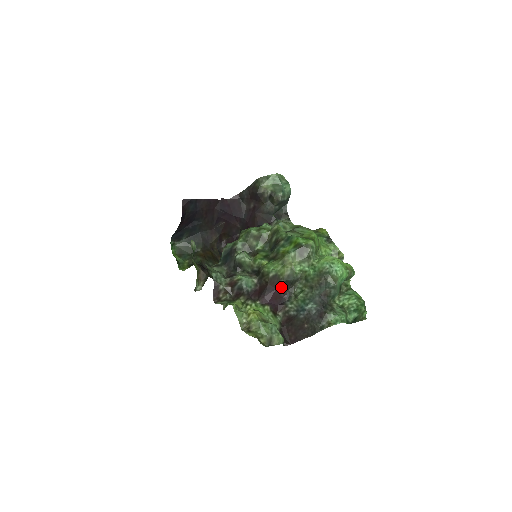
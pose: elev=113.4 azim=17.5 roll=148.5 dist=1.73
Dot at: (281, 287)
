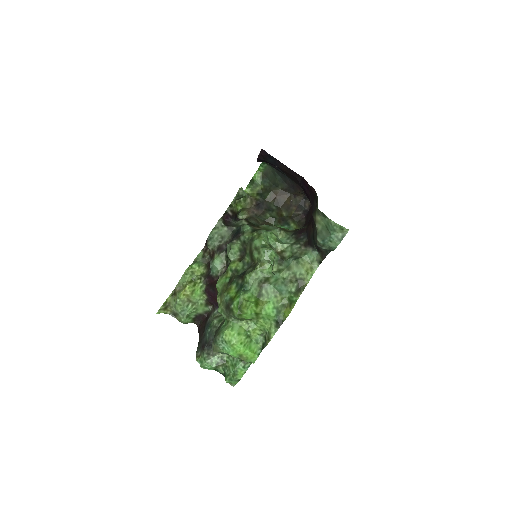
Dot at: occluded
